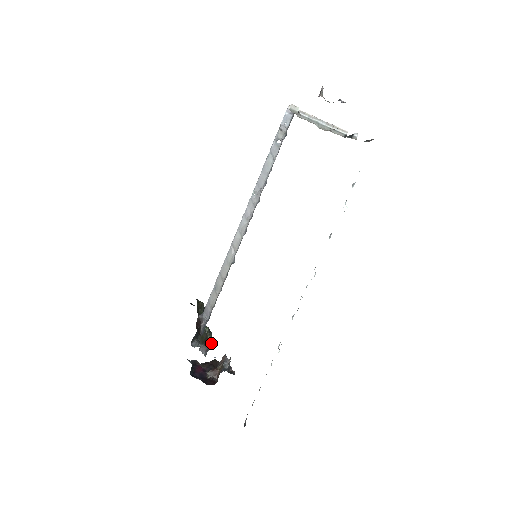
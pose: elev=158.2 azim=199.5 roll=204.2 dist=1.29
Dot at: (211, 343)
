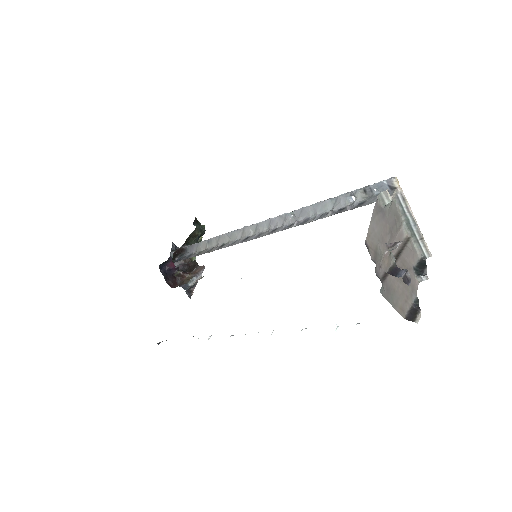
Dot at: (190, 260)
